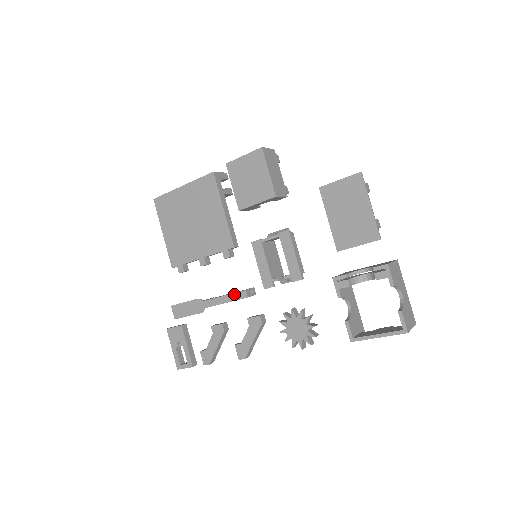
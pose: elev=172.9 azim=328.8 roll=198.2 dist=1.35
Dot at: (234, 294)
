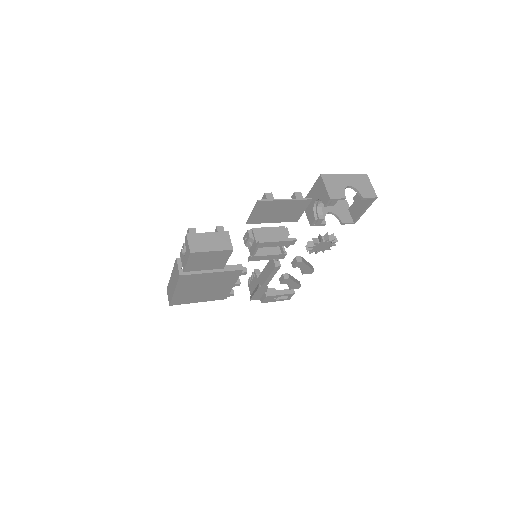
Dot at: (272, 272)
